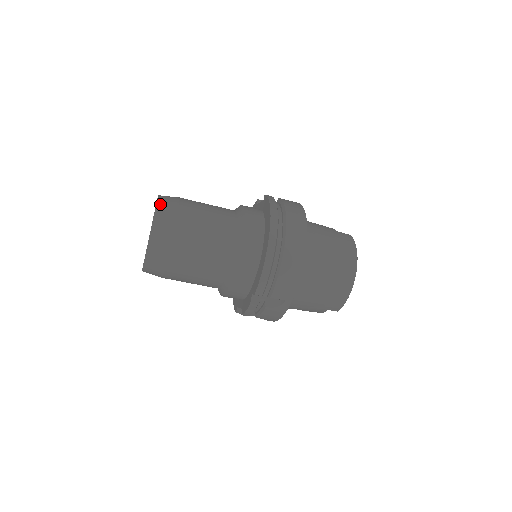
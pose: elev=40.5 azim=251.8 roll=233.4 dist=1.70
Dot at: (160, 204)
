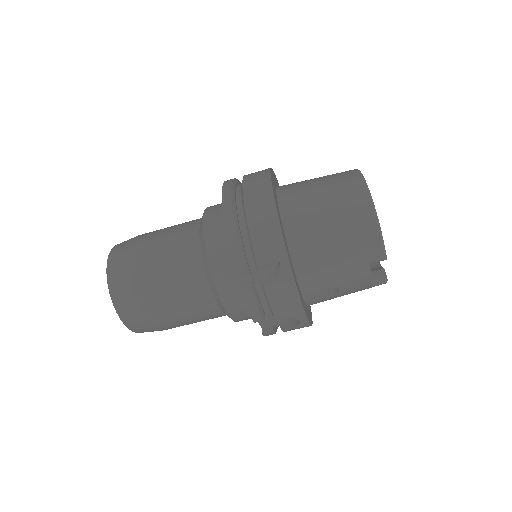
Dot at: (118, 244)
